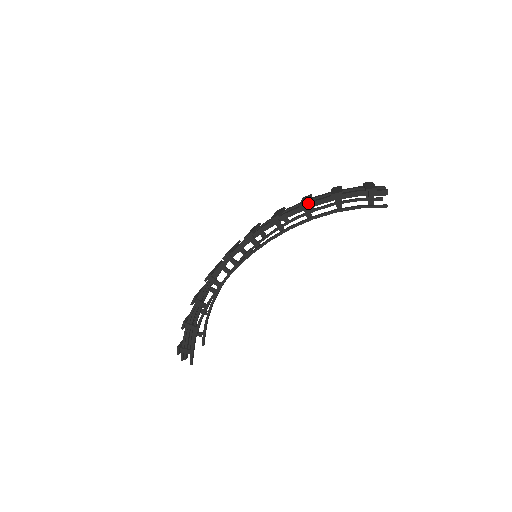
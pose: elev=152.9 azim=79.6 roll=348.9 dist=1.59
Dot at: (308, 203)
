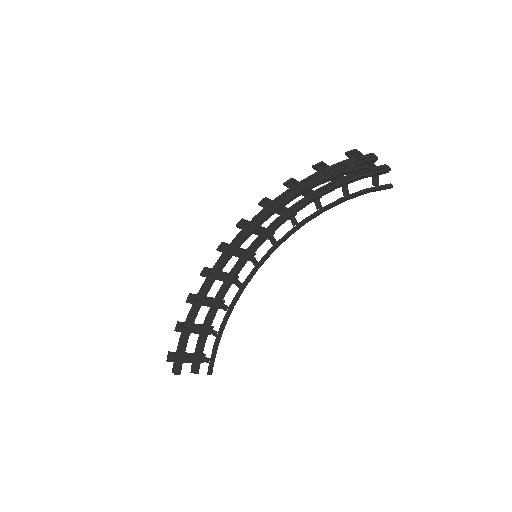
Dot at: (291, 179)
